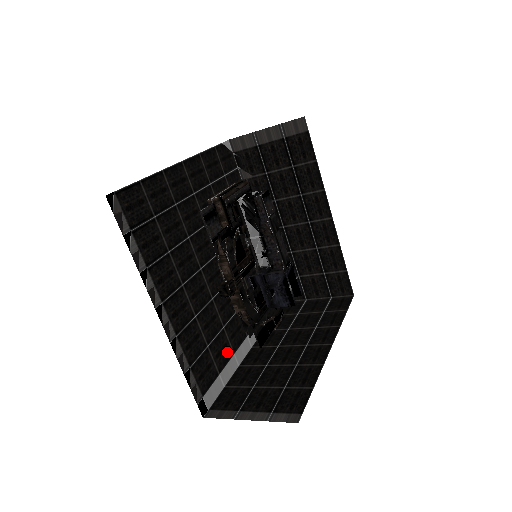
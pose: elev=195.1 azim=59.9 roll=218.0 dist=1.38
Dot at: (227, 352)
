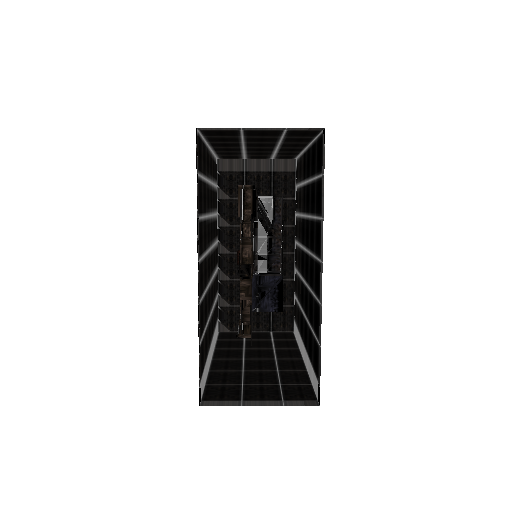
Dot at: (207, 350)
